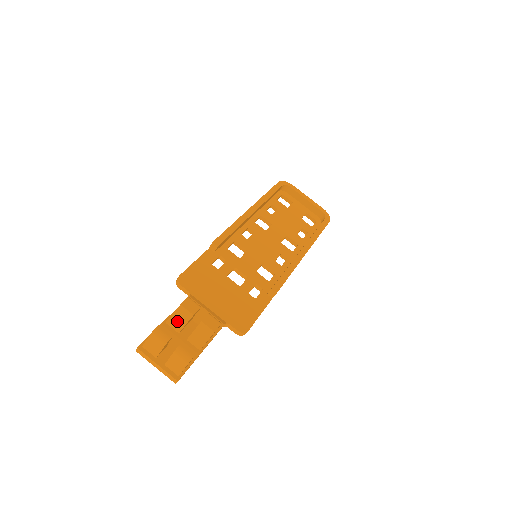
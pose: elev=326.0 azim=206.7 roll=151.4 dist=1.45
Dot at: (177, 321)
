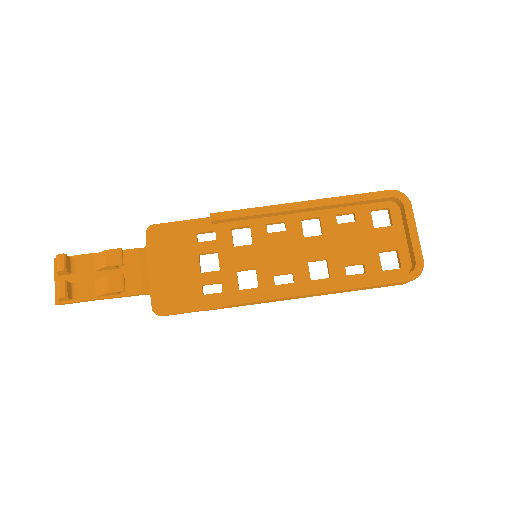
Dot at: (98, 261)
